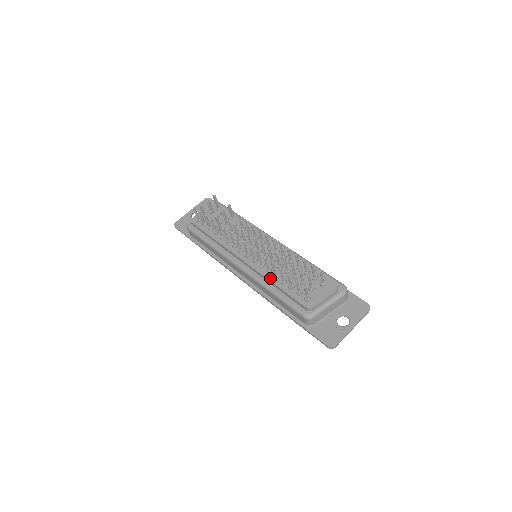
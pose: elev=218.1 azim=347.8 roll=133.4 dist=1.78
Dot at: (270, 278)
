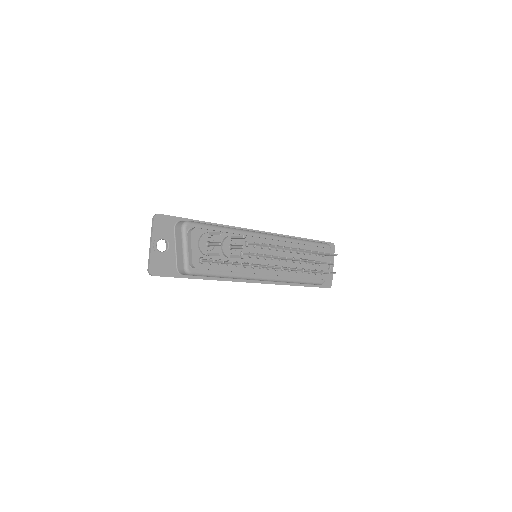
Dot at: (294, 275)
